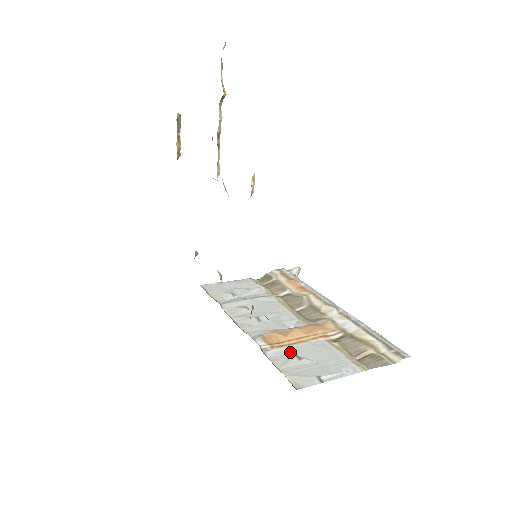
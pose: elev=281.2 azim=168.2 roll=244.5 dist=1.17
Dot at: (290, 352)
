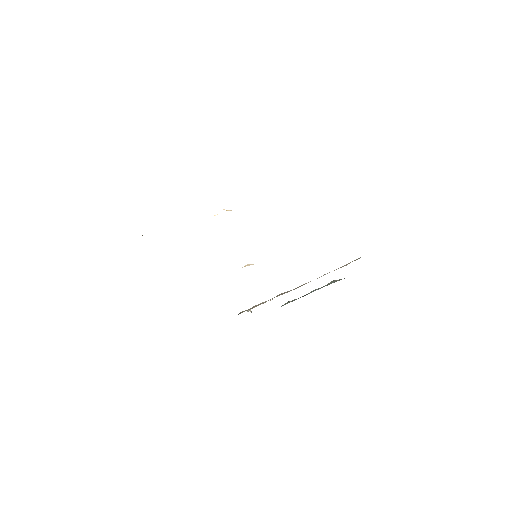
Dot at: occluded
